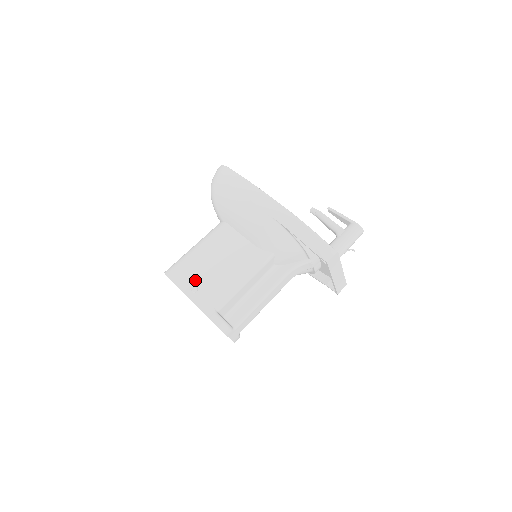
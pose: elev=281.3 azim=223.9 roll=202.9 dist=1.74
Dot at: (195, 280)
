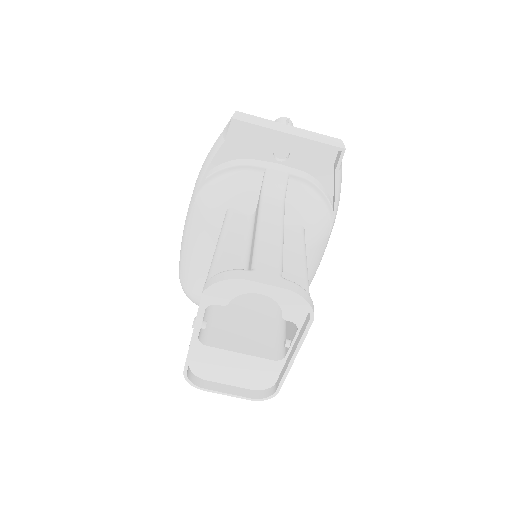
Dot at: occluded
